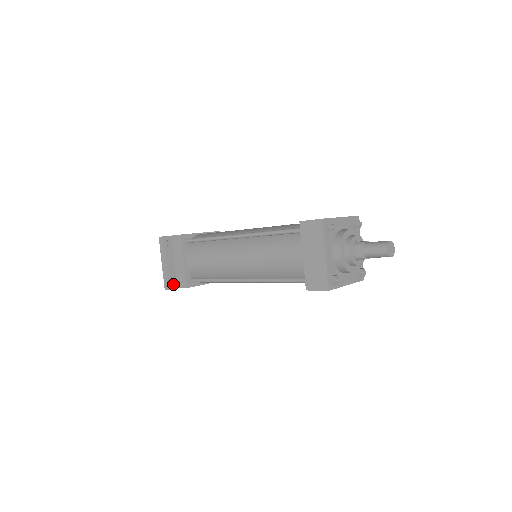
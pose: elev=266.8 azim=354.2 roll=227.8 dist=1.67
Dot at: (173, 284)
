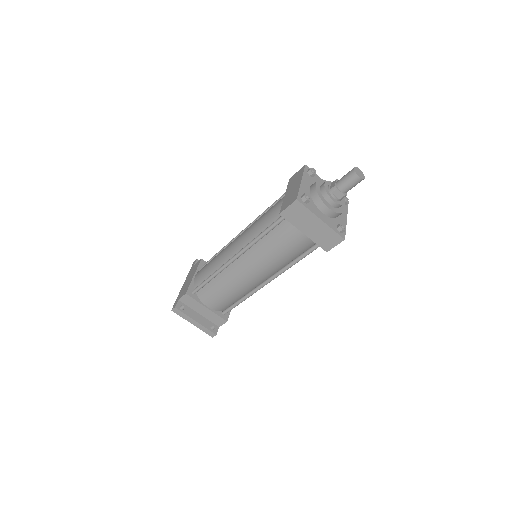
Dot at: (214, 328)
